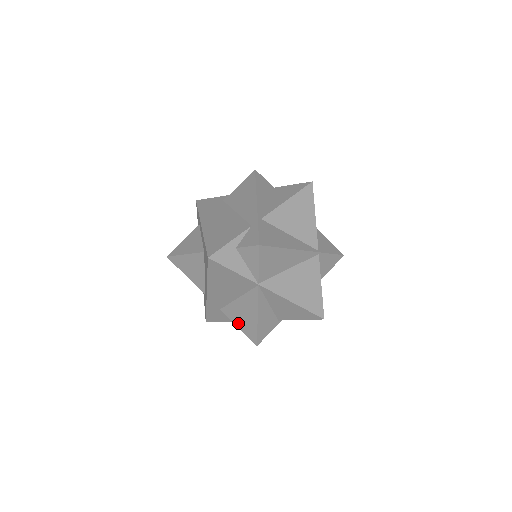
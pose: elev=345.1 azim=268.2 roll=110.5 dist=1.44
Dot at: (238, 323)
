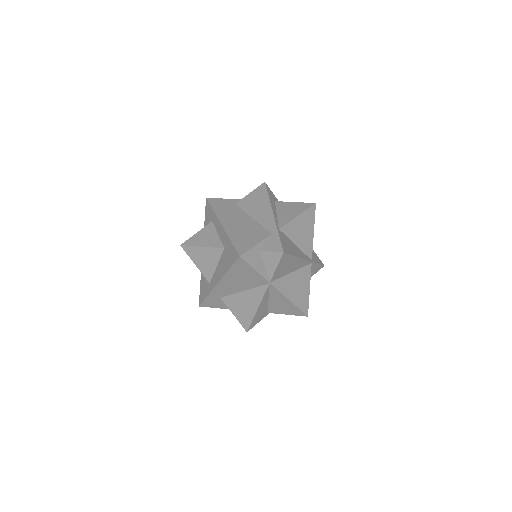
Dot at: (235, 311)
